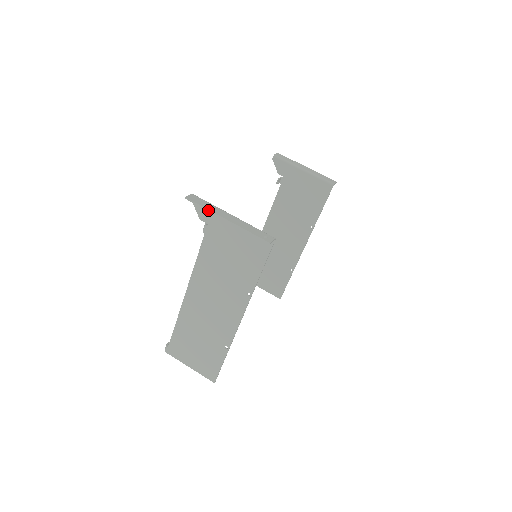
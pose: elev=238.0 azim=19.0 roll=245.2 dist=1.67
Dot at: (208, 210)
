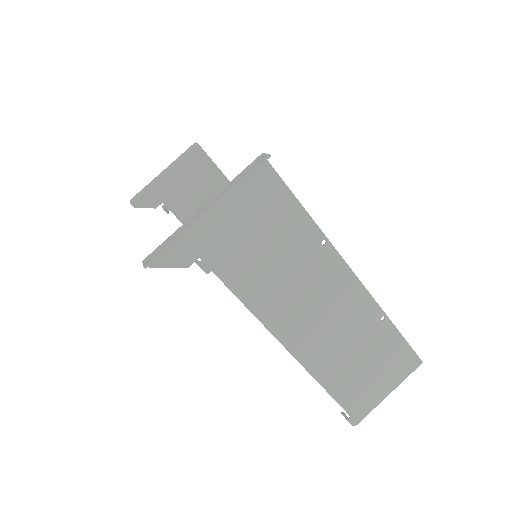
Dot at: (180, 236)
